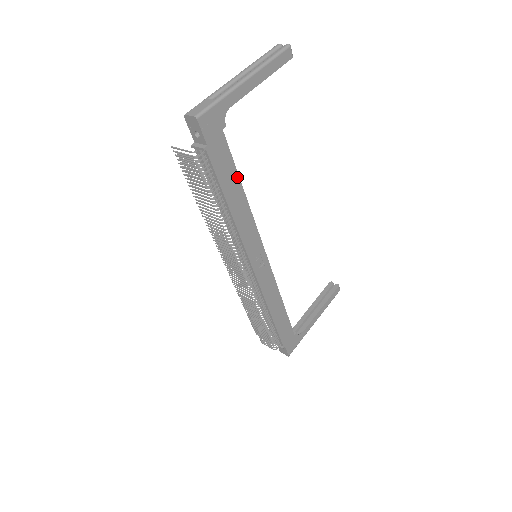
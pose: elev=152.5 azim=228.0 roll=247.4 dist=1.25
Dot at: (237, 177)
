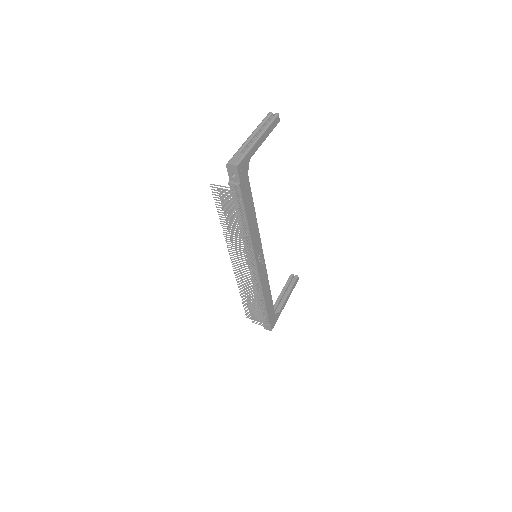
Dot at: (252, 202)
